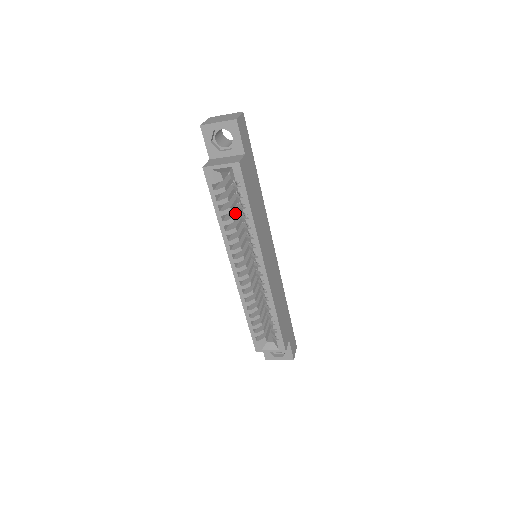
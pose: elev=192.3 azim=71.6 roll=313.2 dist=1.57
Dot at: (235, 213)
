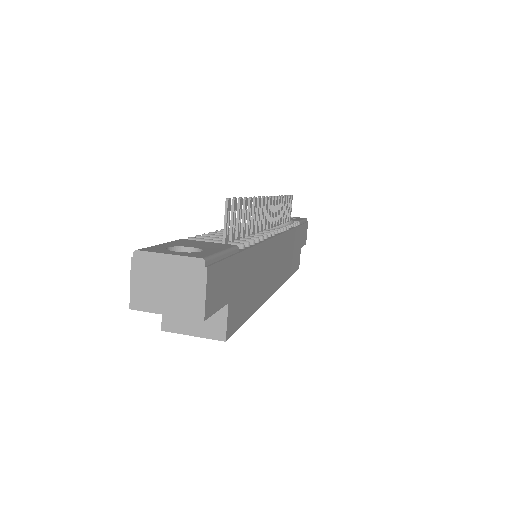
Dot at: occluded
